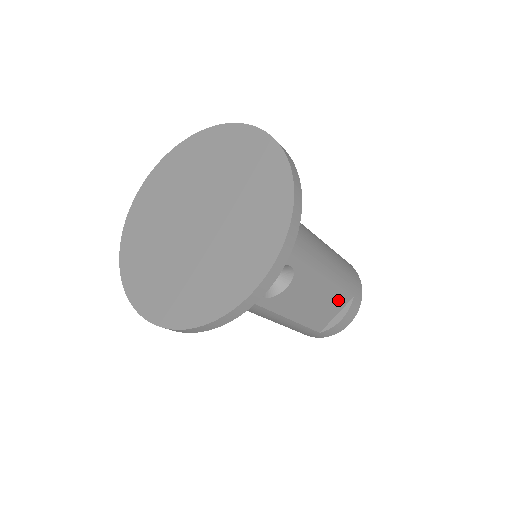
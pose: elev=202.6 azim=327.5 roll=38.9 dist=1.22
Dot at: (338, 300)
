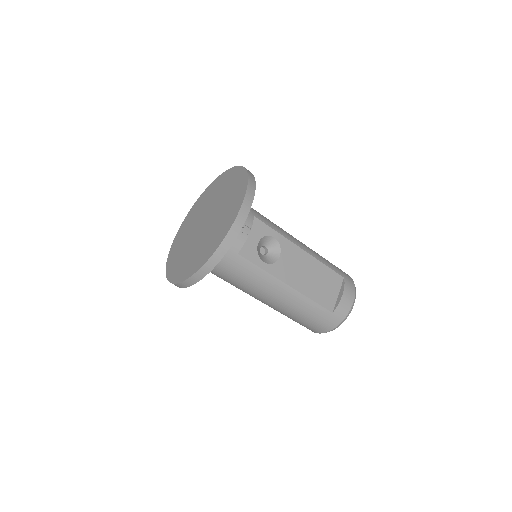
Dot at: (331, 279)
